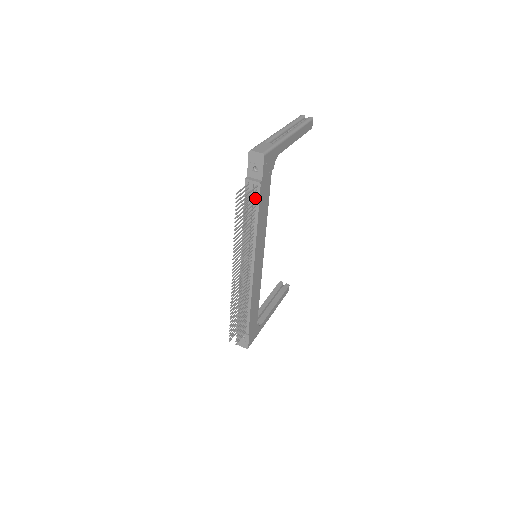
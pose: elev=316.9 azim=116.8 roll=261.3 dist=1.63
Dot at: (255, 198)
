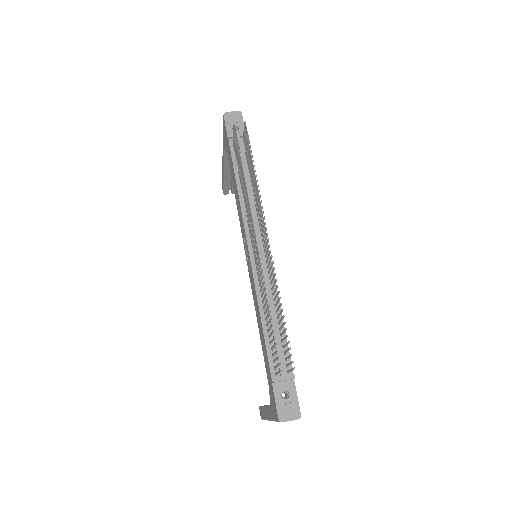
Dot at: (245, 152)
